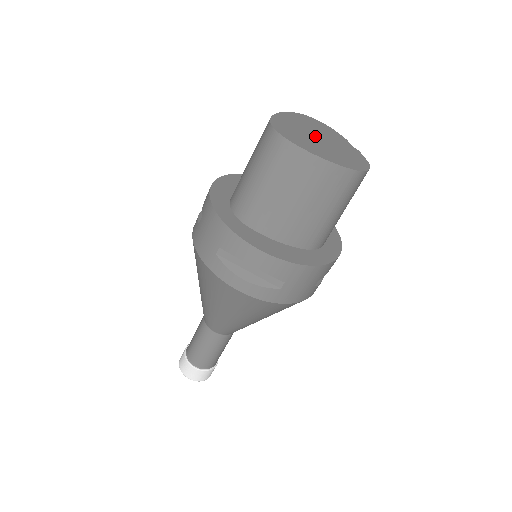
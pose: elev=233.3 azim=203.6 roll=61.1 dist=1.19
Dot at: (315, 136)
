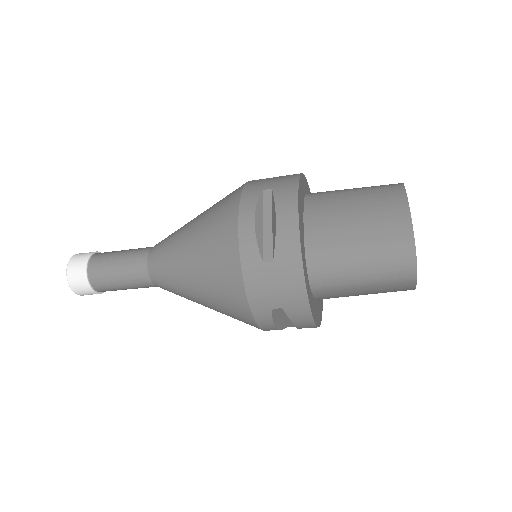
Dot at: occluded
